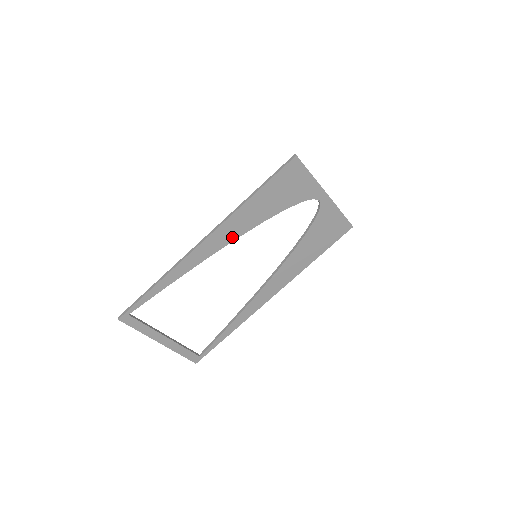
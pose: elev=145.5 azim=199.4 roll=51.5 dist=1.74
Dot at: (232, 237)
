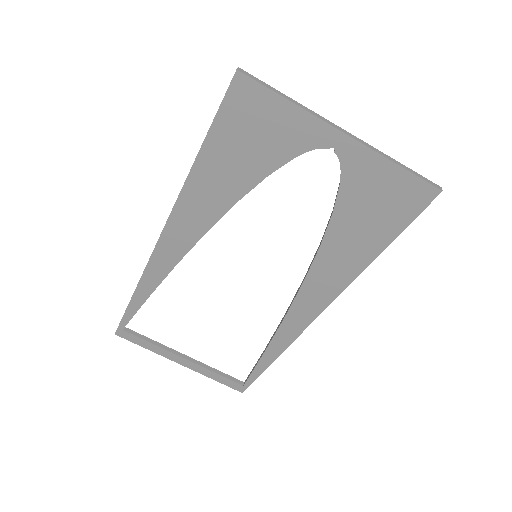
Dot at: (198, 230)
